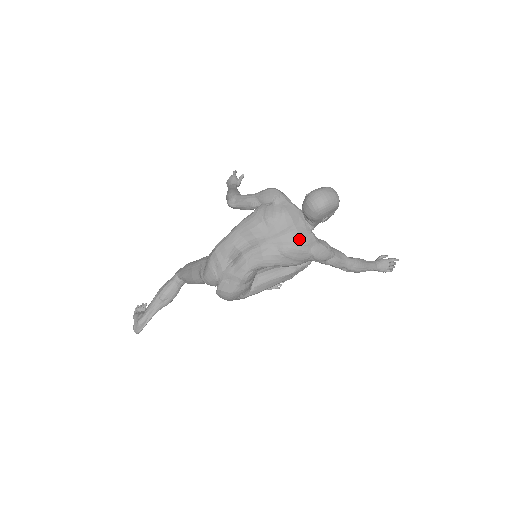
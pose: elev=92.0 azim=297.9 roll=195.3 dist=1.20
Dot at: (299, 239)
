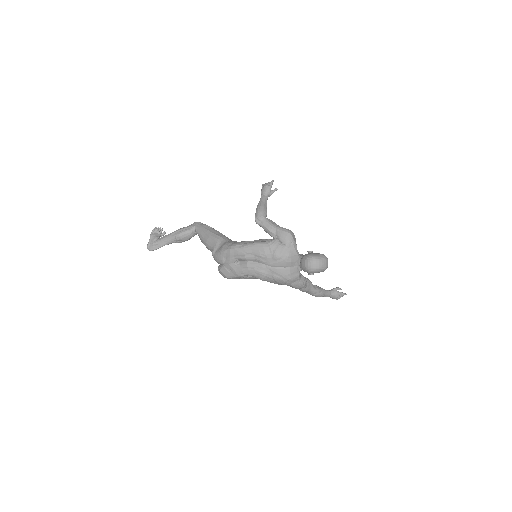
Dot at: (288, 276)
